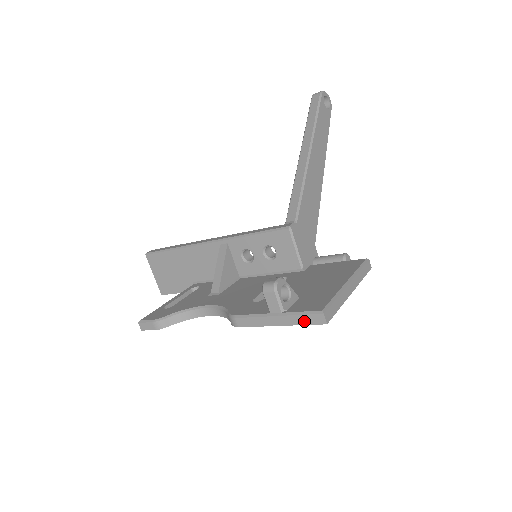
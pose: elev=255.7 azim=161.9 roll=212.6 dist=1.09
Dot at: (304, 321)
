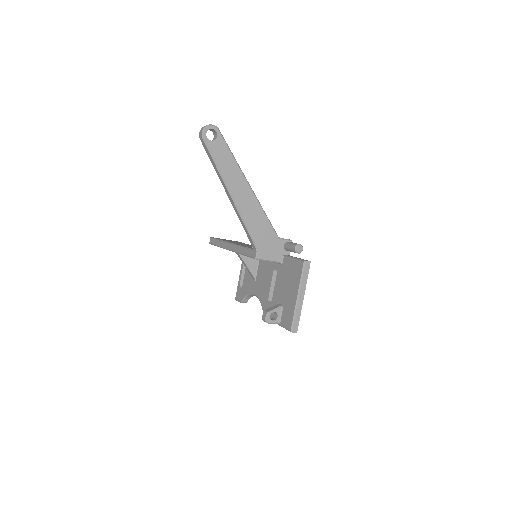
Dot at: occluded
